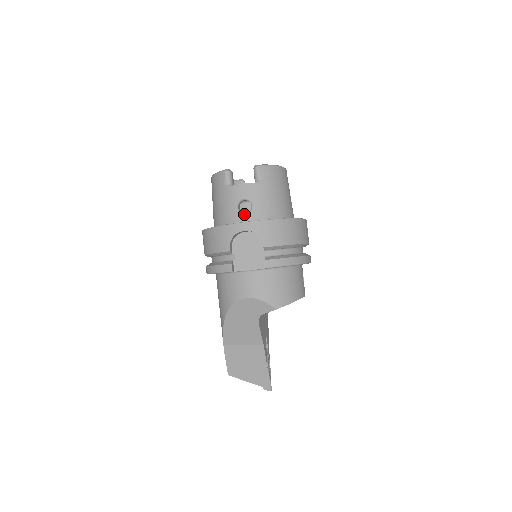
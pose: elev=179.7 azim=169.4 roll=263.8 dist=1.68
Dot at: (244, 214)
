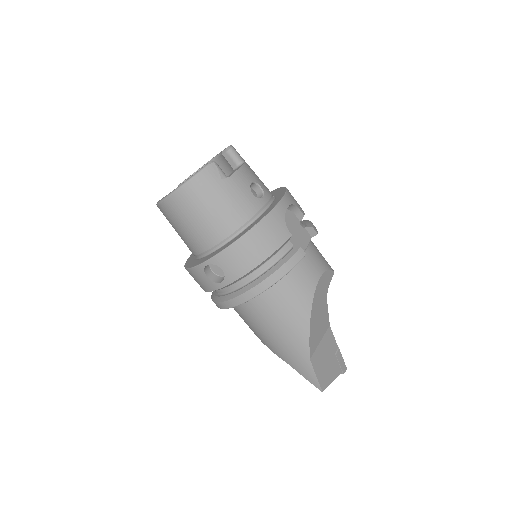
Dot at: (263, 197)
